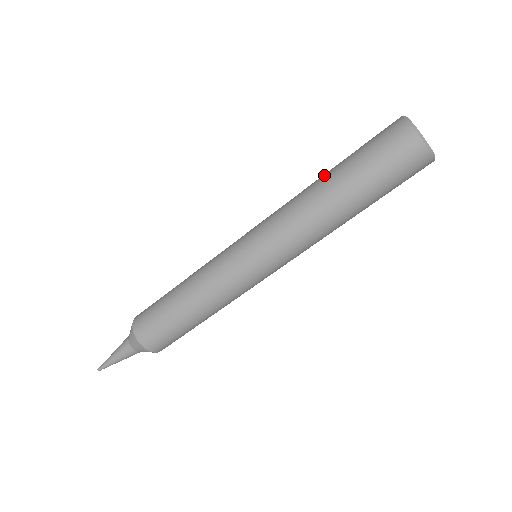
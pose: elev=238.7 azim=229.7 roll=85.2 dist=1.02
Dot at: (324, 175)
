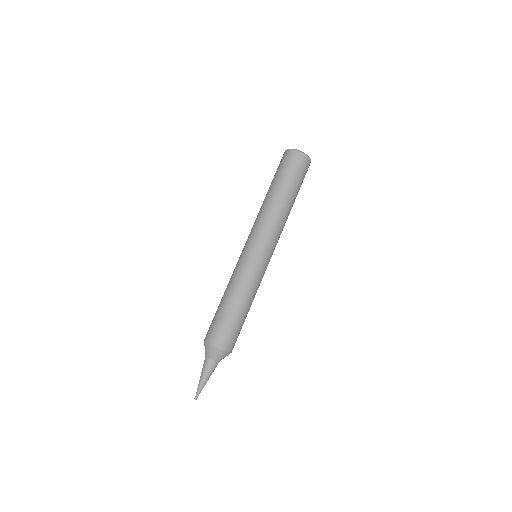
Dot at: occluded
